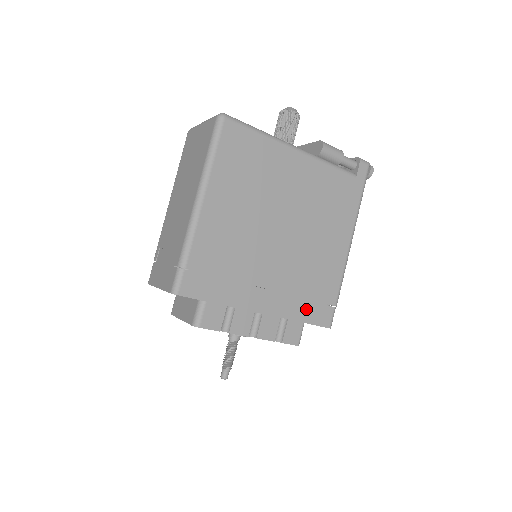
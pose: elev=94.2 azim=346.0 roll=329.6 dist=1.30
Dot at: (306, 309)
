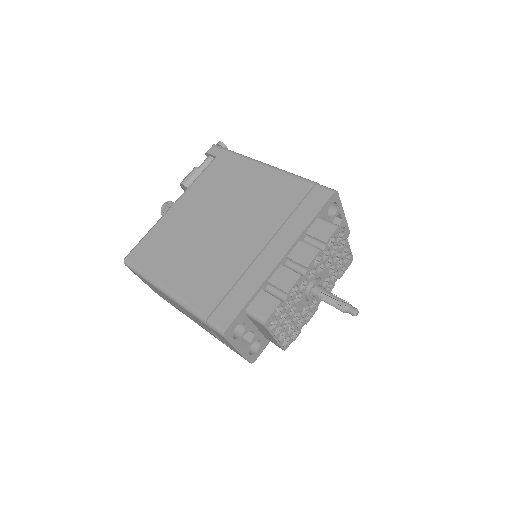
Dot at: (302, 214)
